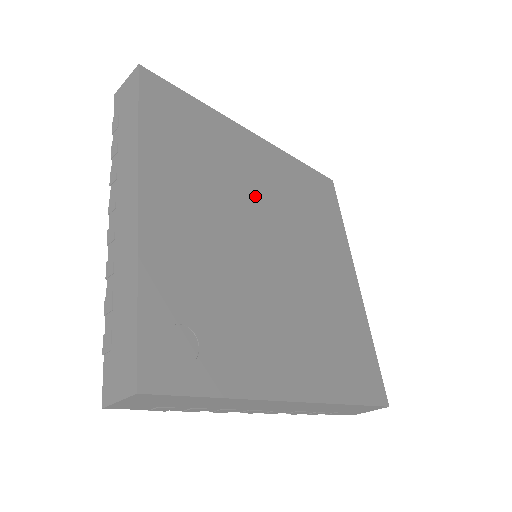
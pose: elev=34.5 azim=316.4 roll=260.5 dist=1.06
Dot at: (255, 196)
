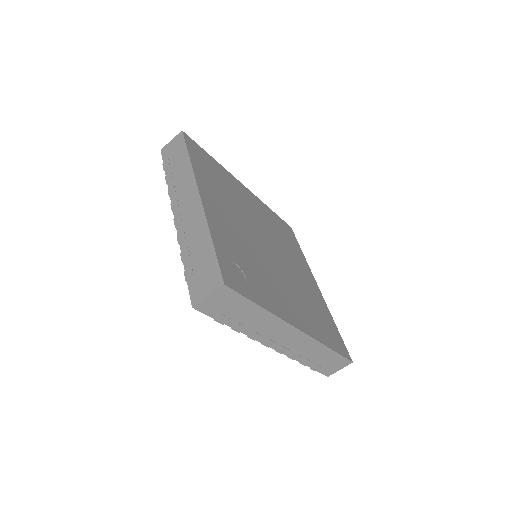
Dot at: (253, 218)
